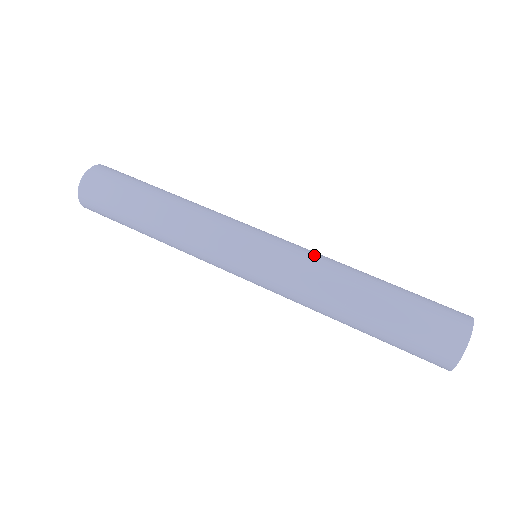
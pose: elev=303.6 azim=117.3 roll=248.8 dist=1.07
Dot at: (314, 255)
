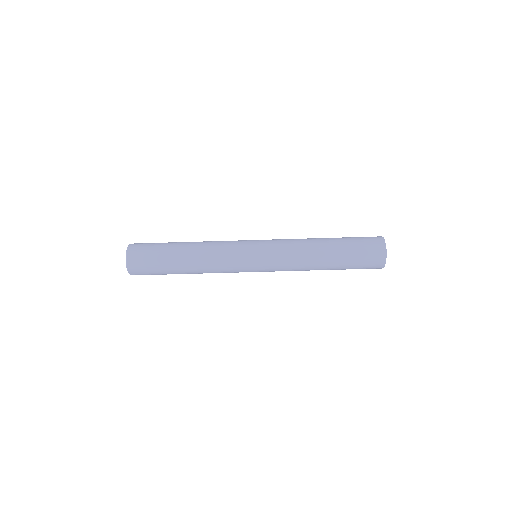
Dot at: (291, 258)
